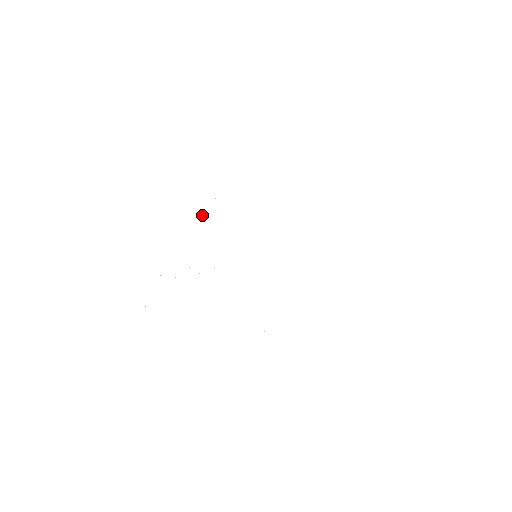
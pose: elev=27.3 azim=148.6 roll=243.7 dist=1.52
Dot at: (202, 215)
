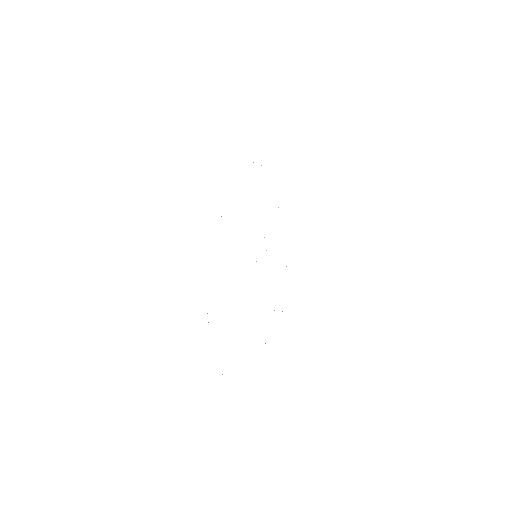
Dot at: occluded
